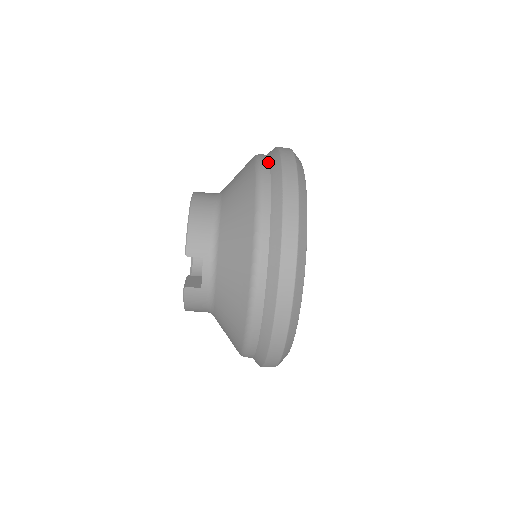
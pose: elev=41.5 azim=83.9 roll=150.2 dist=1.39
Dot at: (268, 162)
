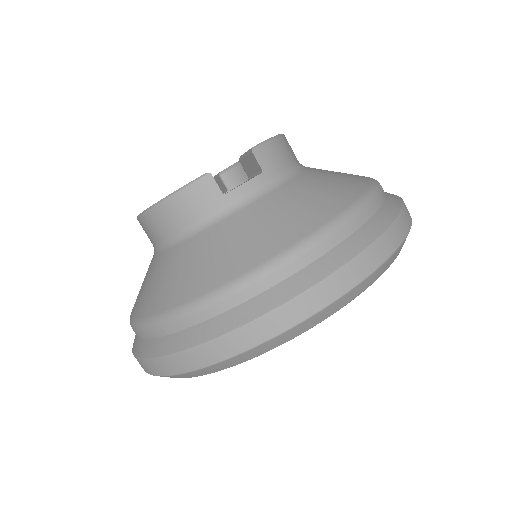
Dot at: occluded
